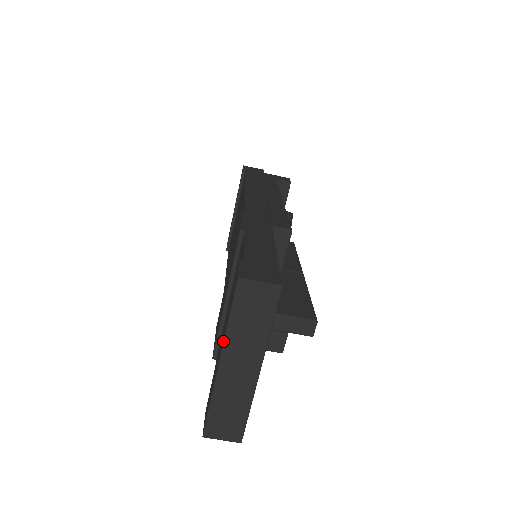
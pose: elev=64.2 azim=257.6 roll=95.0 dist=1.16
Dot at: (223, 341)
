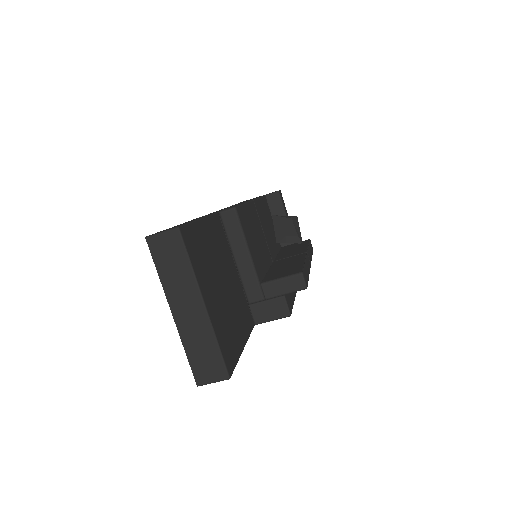
Dot at: (166, 294)
